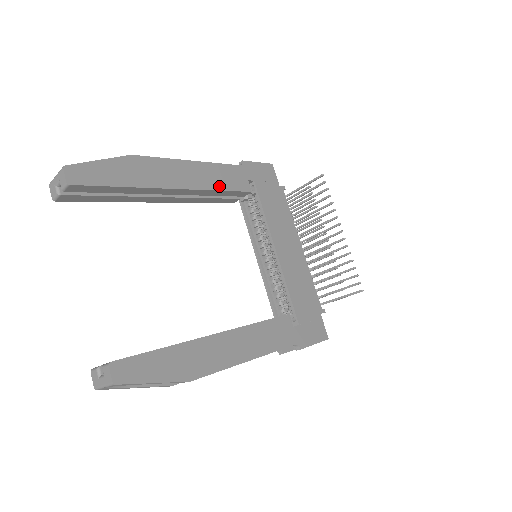
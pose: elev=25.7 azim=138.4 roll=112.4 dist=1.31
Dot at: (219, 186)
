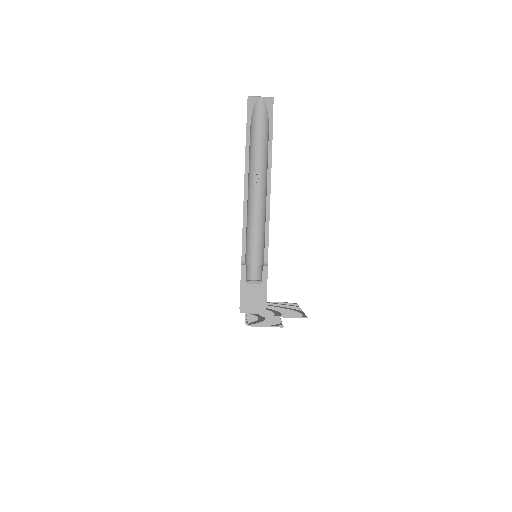
Dot at: occluded
